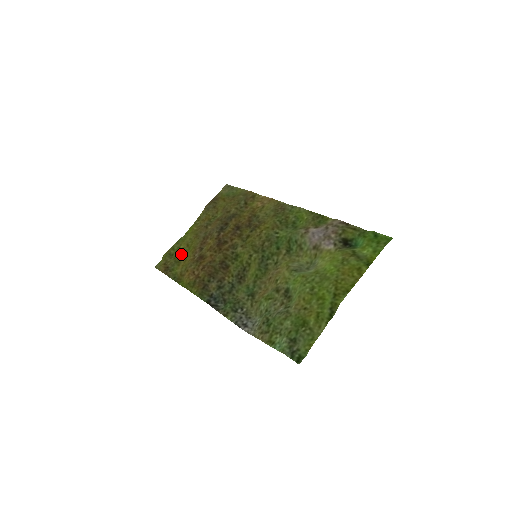
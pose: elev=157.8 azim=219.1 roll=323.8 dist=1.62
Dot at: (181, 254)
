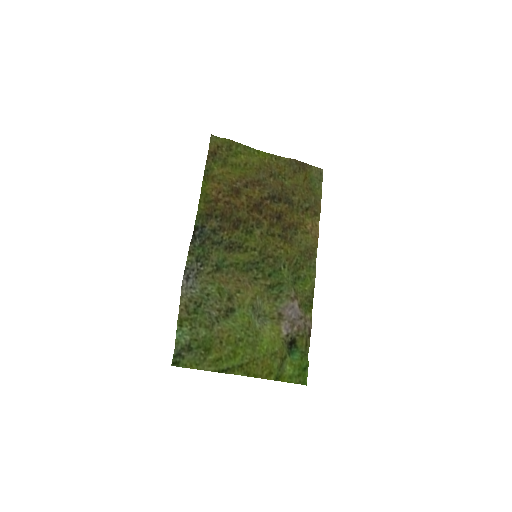
Dot at: (234, 162)
